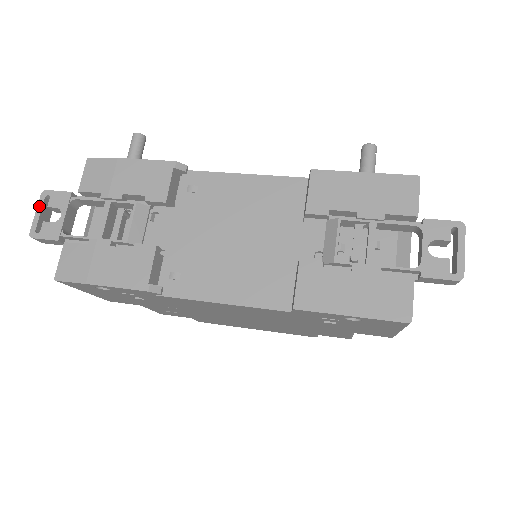
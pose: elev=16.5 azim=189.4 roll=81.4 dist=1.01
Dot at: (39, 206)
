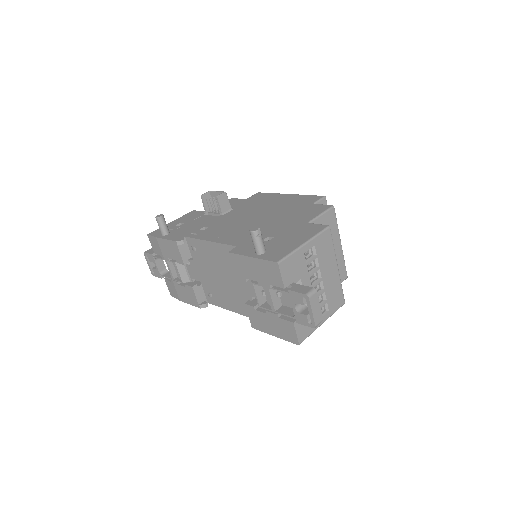
Dot at: (147, 260)
